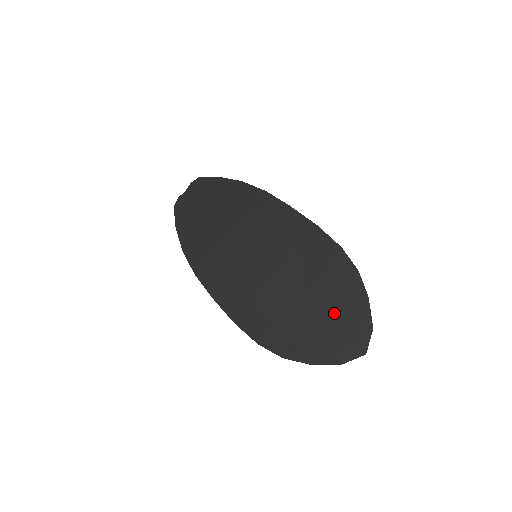
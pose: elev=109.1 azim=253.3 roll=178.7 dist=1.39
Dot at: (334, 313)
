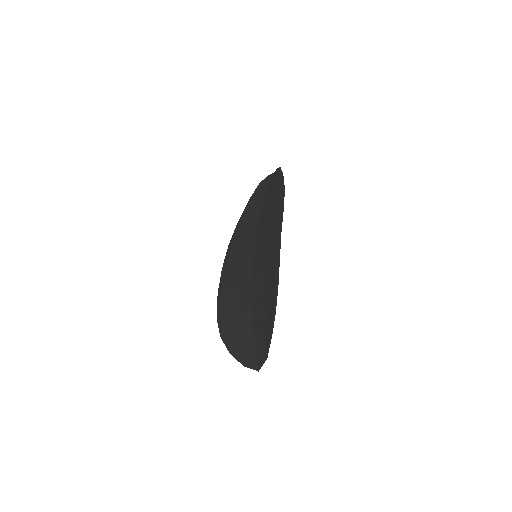
Dot at: (258, 330)
